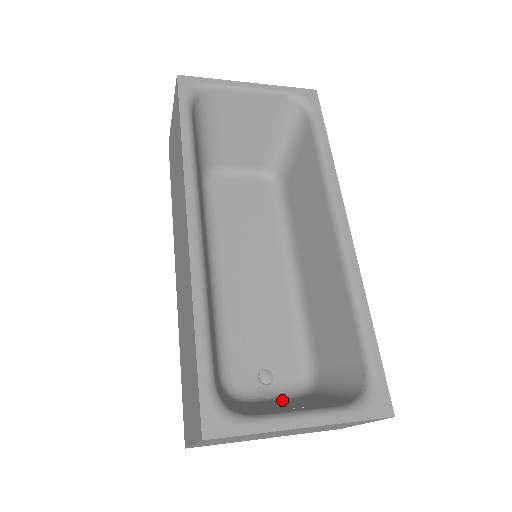
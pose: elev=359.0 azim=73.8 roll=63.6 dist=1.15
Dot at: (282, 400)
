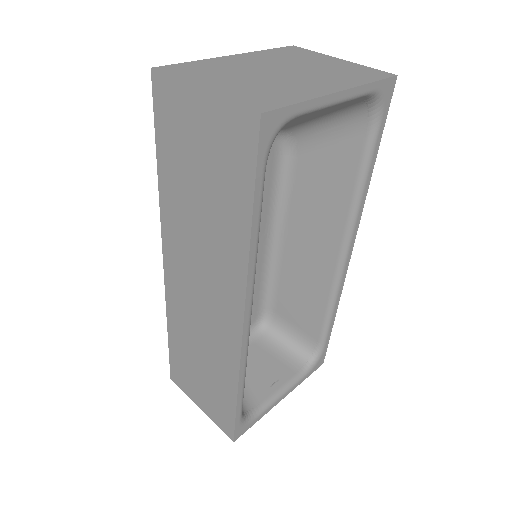
Dot at: occluded
